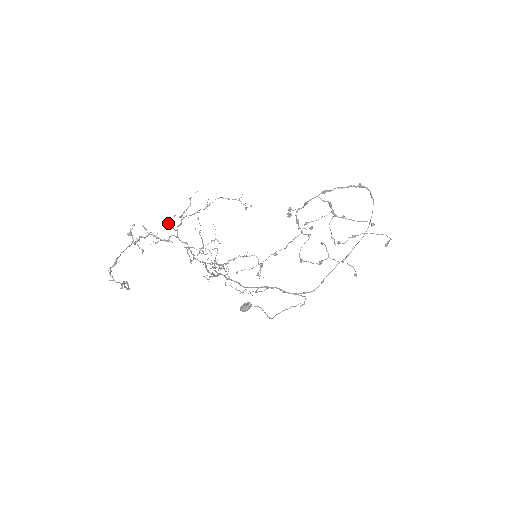
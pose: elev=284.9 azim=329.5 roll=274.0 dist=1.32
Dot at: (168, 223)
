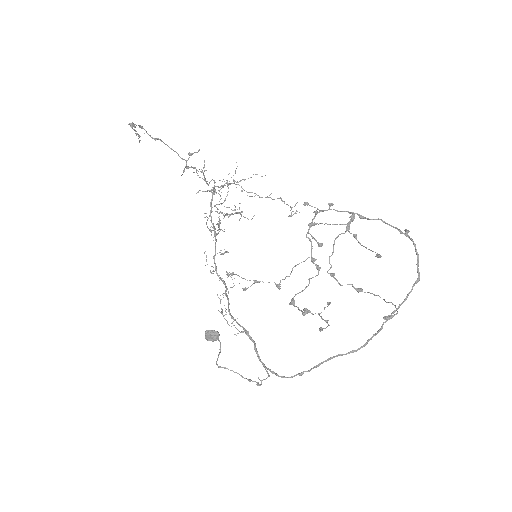
Dot at: occluded
